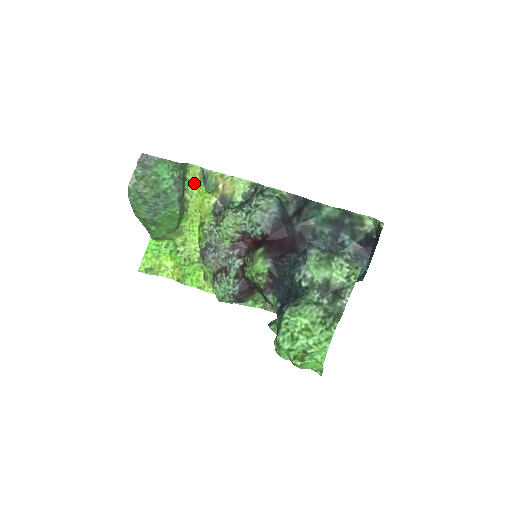
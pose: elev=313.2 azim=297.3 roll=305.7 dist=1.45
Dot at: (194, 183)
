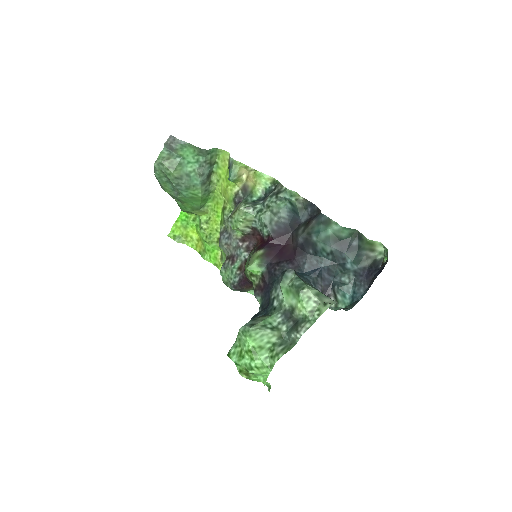
Dot at: (223, 167)
